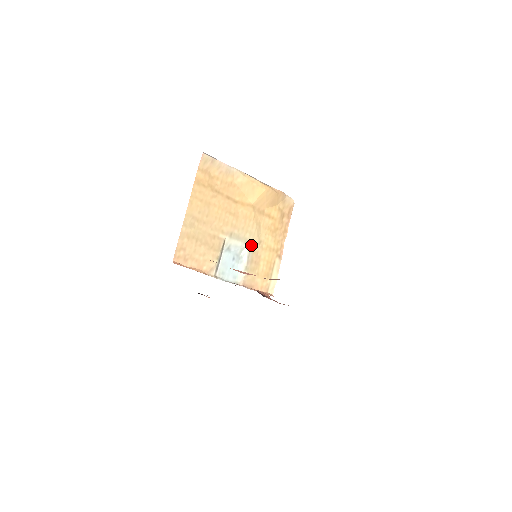
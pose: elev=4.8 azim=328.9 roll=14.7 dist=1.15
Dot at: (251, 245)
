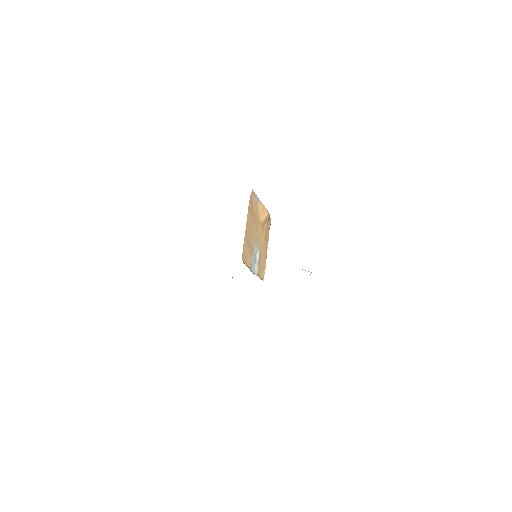
Dot at: (260, 249)
